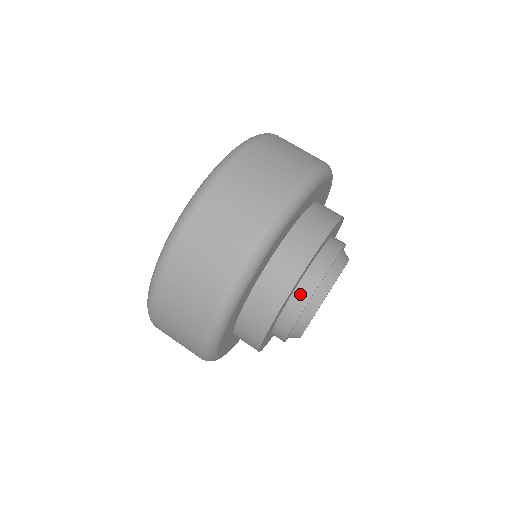
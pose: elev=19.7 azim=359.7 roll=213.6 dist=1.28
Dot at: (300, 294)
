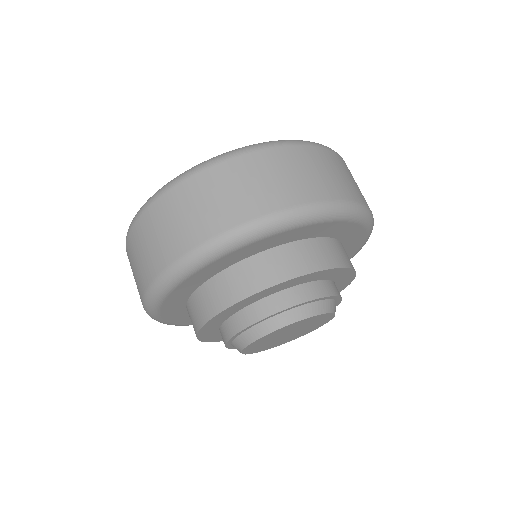
Dot at: (223, 333)
